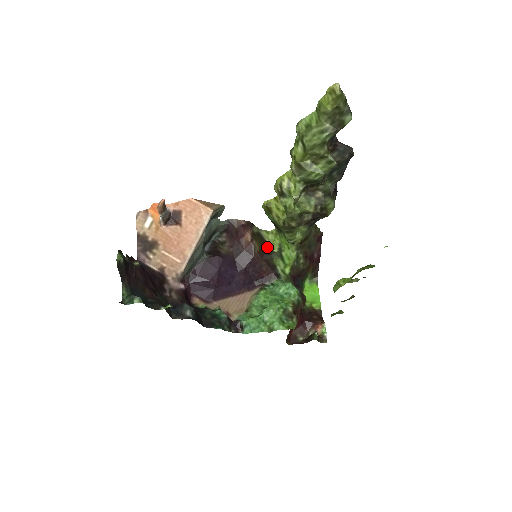
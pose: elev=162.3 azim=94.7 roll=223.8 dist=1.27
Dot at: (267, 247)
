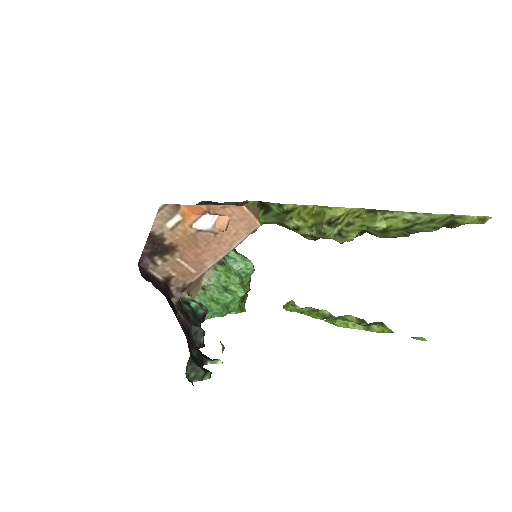
Dot at: occluded
